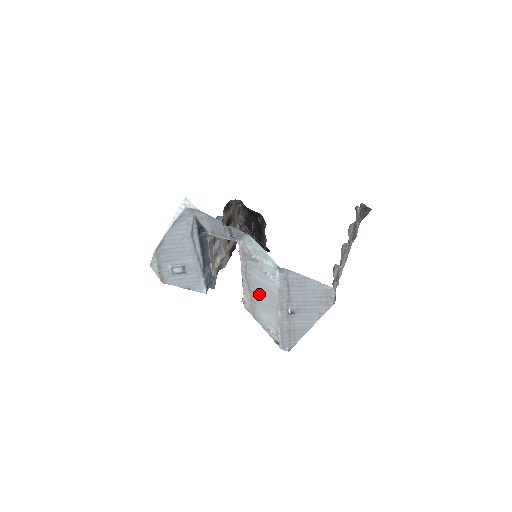
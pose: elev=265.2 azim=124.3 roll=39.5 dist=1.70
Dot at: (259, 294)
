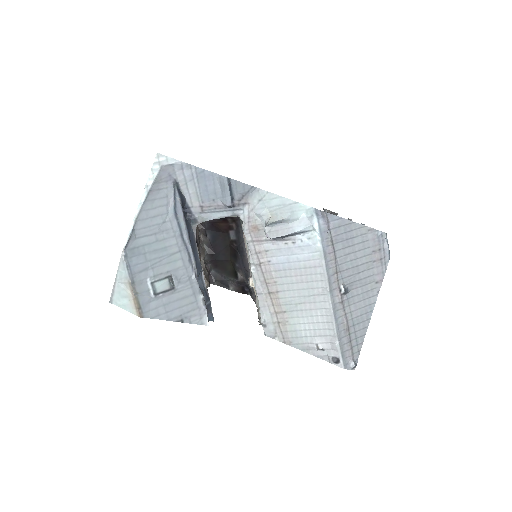
Dot at: (288, 289)
